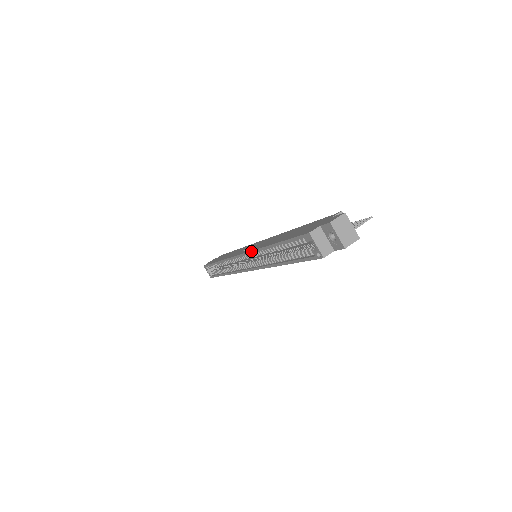
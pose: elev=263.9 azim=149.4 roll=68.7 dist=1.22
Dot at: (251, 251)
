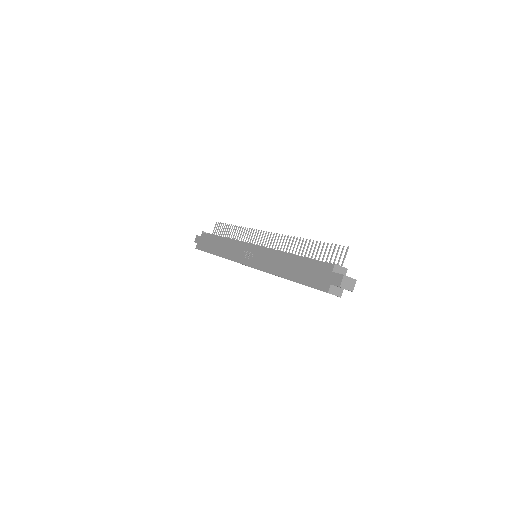
Dot at: occluded
